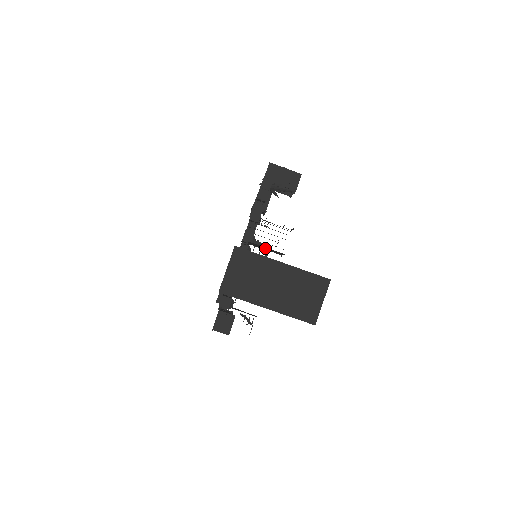
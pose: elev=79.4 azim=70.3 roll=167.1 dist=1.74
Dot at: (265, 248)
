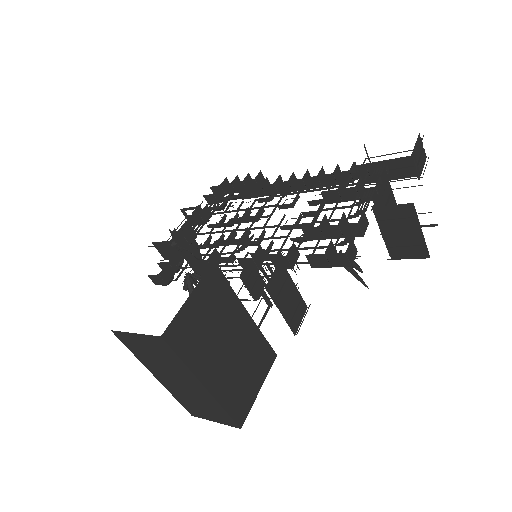
Dot at: occluded
